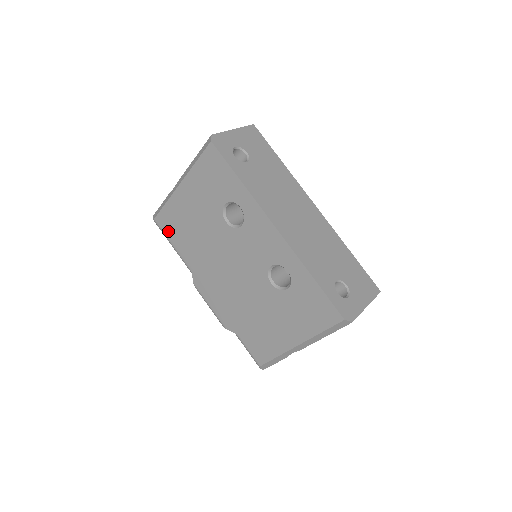
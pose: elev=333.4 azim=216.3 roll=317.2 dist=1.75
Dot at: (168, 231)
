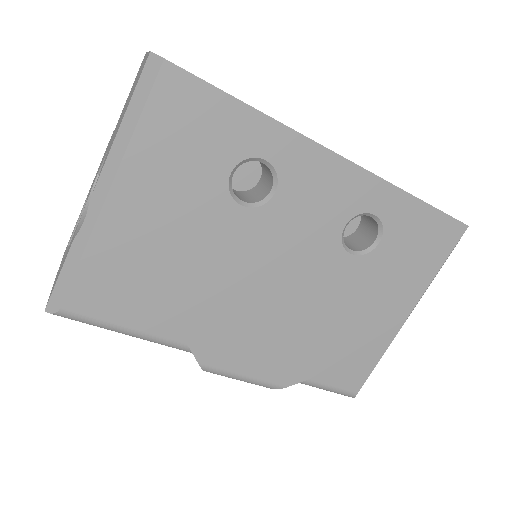
Dot at: (107, 309)
